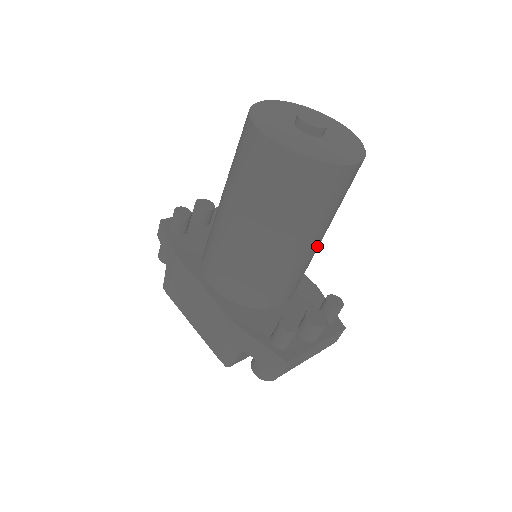
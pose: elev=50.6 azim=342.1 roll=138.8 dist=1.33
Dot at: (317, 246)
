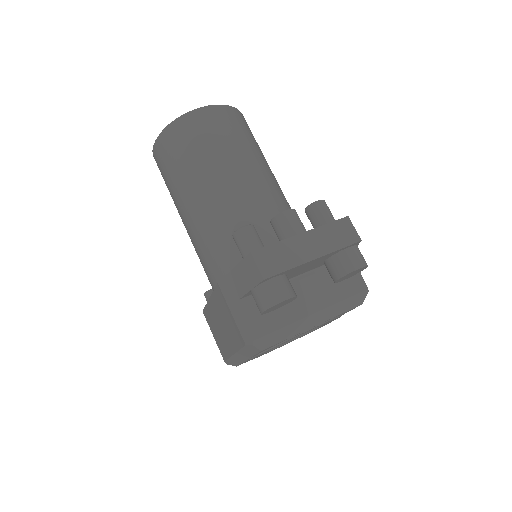
Dot at: (259, 184)
